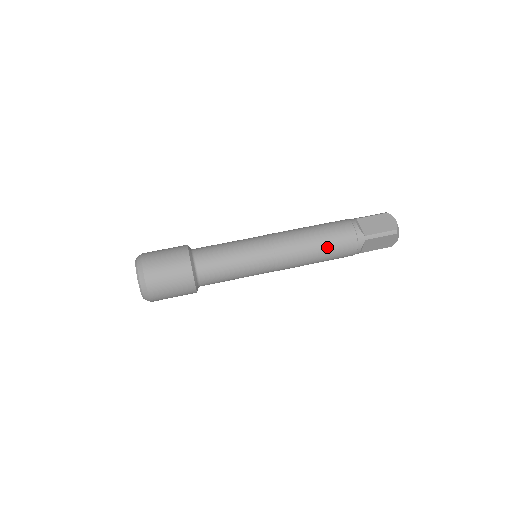
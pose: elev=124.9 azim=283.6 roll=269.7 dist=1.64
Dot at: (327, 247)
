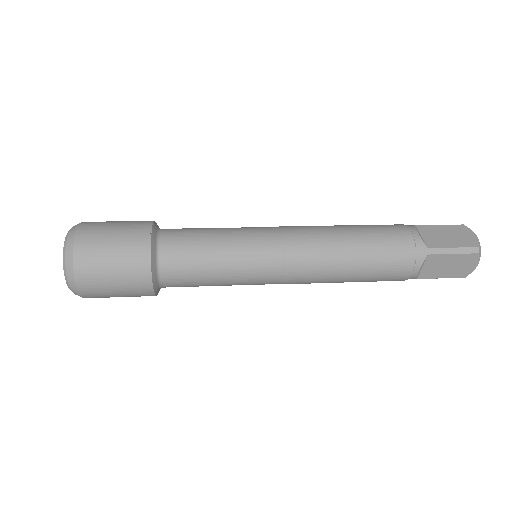
Dot at: (357, 225)
